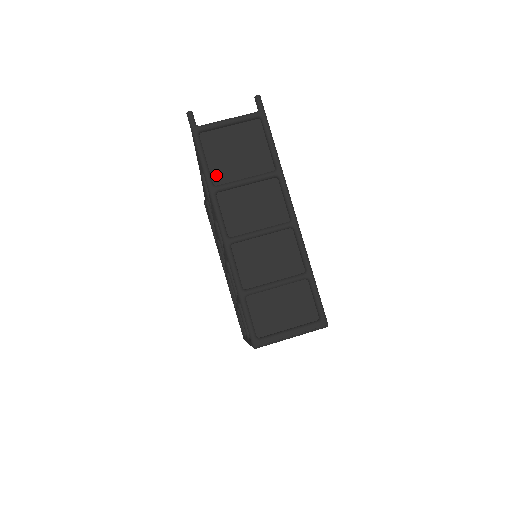
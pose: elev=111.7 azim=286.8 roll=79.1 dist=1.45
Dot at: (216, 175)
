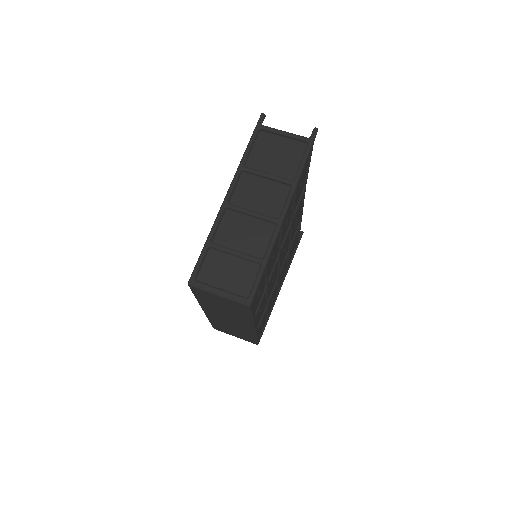
Dot at: (251, 161)
